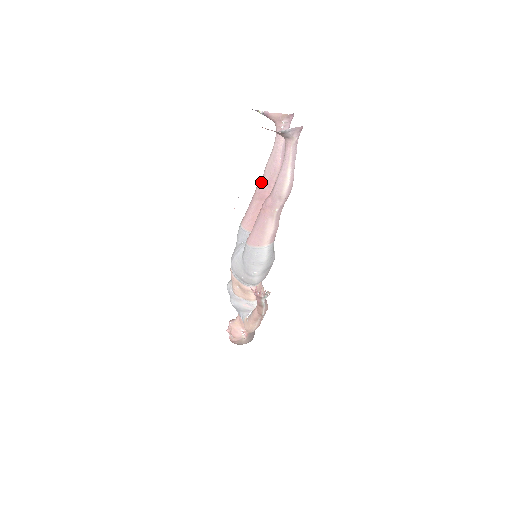
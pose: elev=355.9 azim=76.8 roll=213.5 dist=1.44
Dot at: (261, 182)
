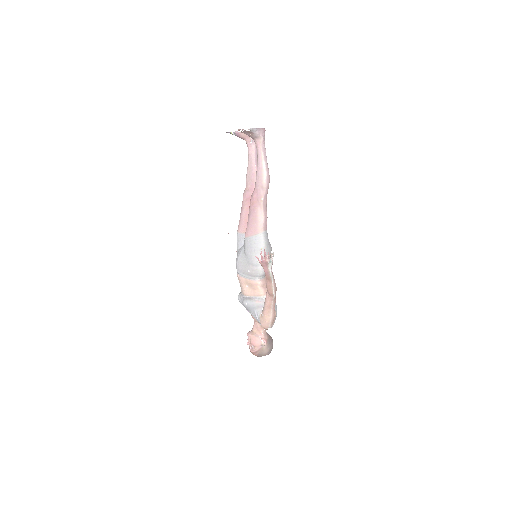
Dot at: (245, 190)
